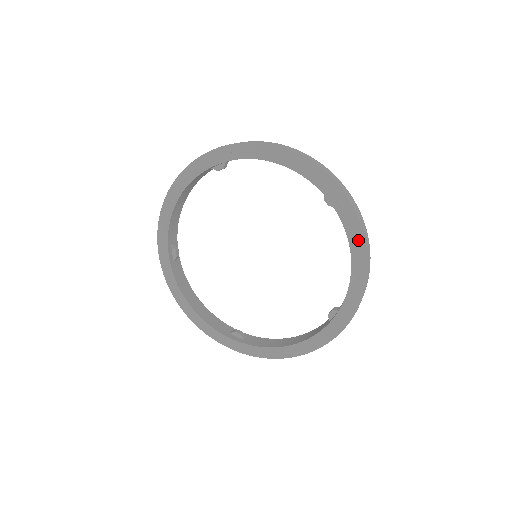
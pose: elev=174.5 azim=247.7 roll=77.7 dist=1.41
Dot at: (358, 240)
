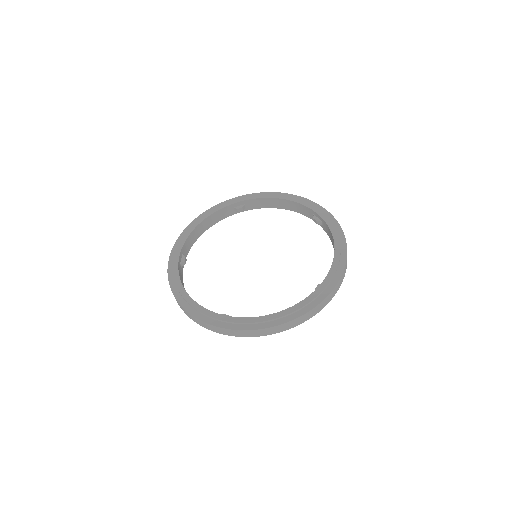
Dot at: (339, 234)
